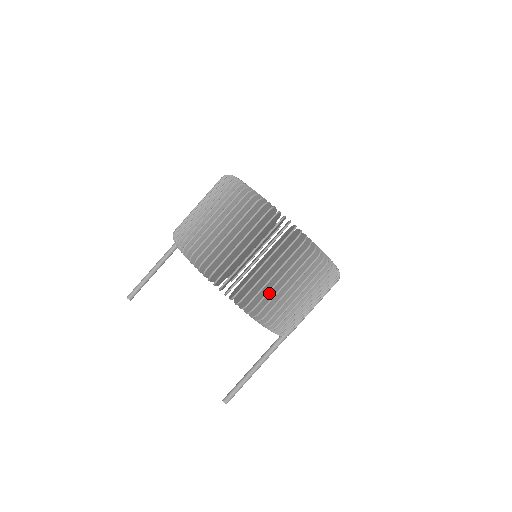
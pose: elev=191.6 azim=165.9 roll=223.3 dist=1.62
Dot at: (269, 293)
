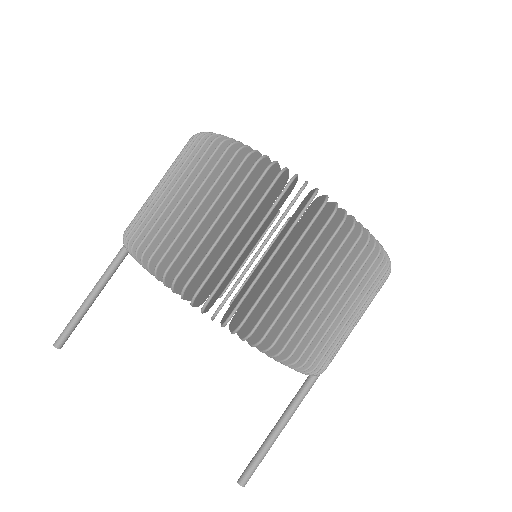
Dot at: occluded
